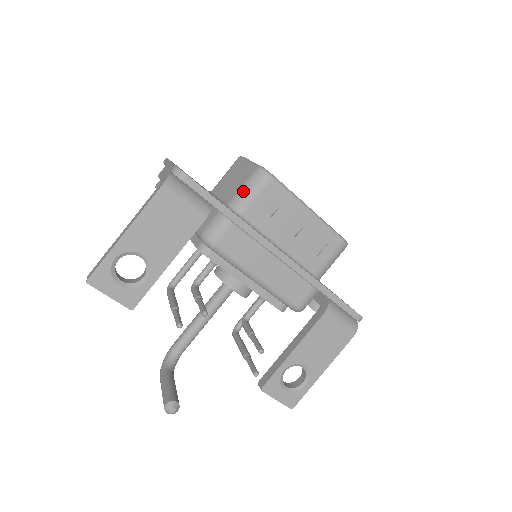
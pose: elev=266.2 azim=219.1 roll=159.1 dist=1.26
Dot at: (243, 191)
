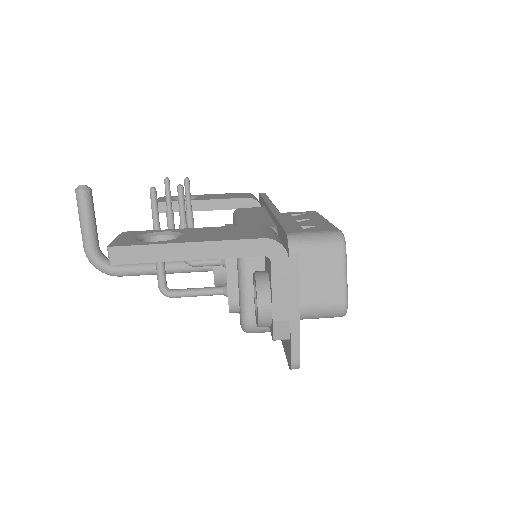
Dot at: occluded
